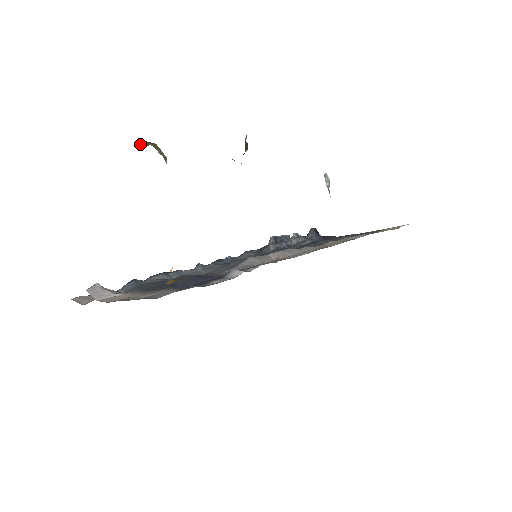
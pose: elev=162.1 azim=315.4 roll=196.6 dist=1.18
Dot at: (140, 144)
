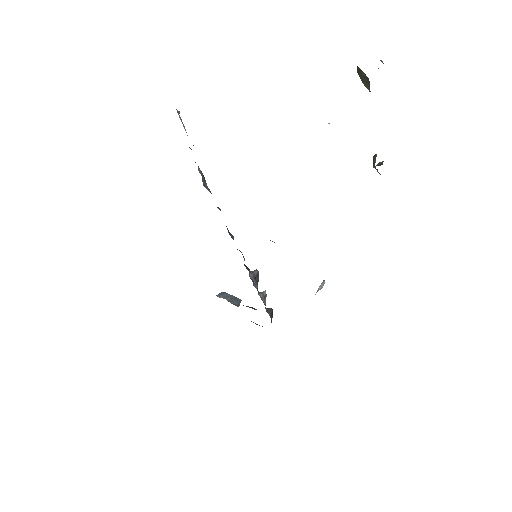
Dot at: (382, 62)
